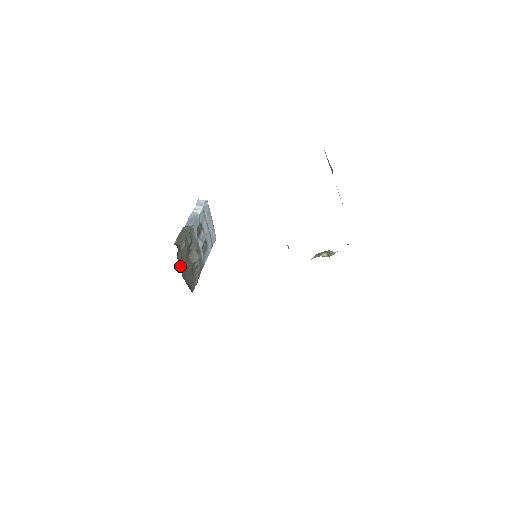
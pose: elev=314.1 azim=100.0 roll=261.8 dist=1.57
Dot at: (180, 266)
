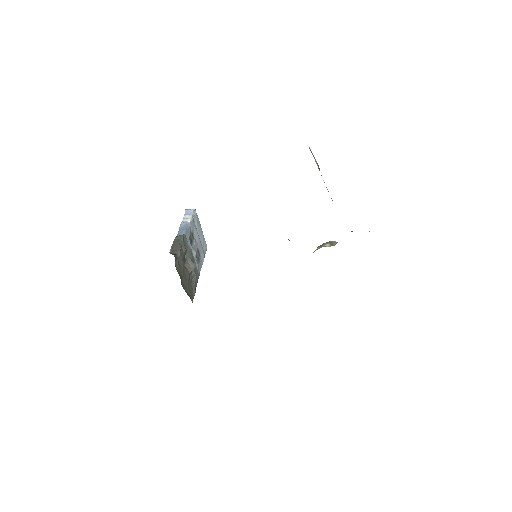
Dot at: (179, 275)
